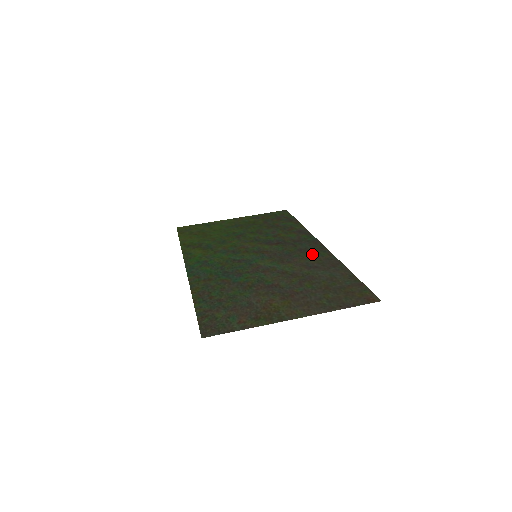
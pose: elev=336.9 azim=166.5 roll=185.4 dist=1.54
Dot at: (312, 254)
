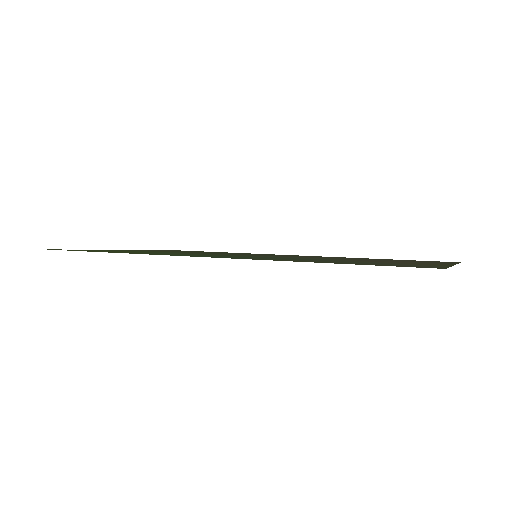
Dot at: (310, 256)
